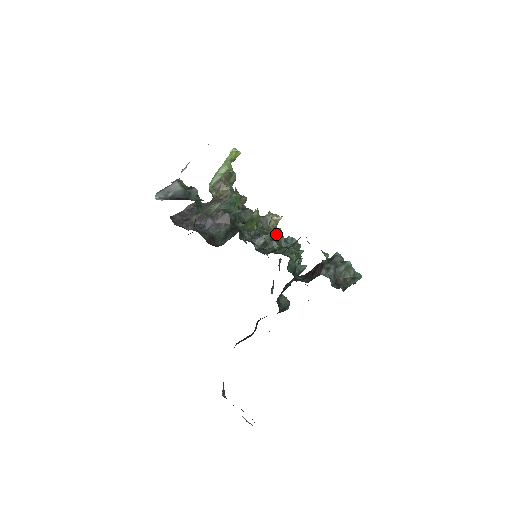
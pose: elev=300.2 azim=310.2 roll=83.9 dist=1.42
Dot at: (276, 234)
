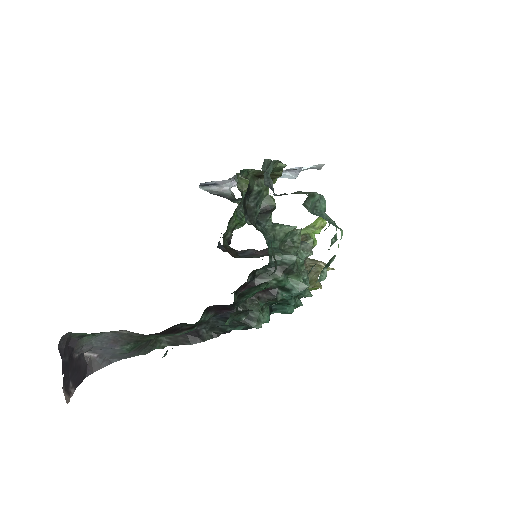
Dot at: occluded
